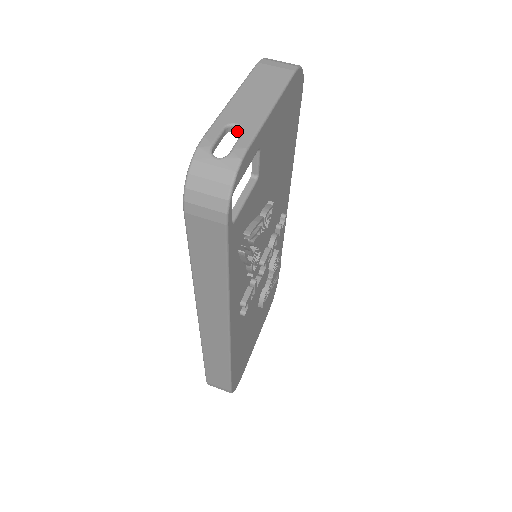
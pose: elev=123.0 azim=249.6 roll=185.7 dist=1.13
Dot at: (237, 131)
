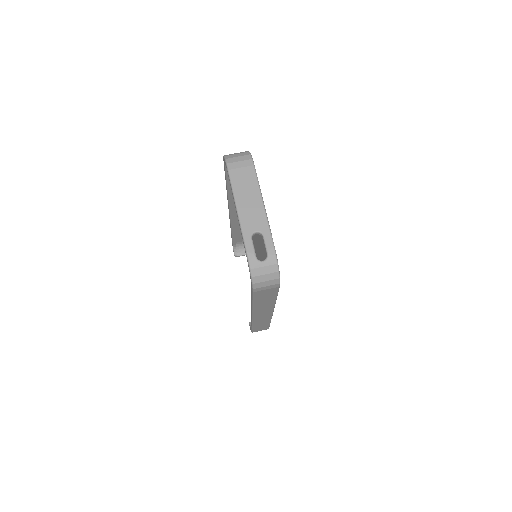
Dot at: occluded
